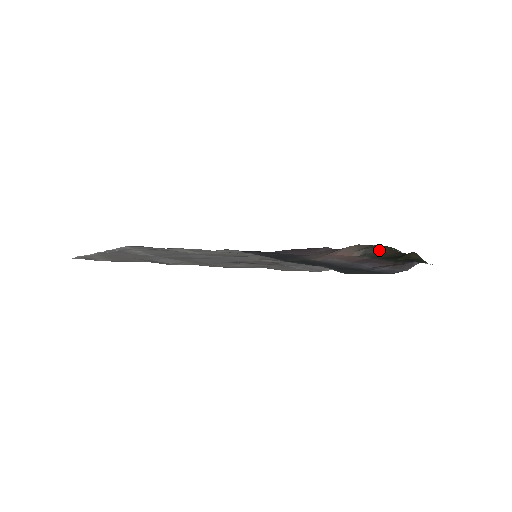
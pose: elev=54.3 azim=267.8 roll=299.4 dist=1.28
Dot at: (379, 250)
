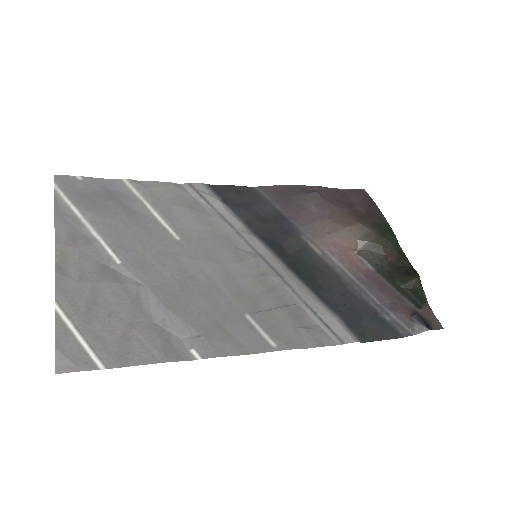
Dot at: (382, 250)
